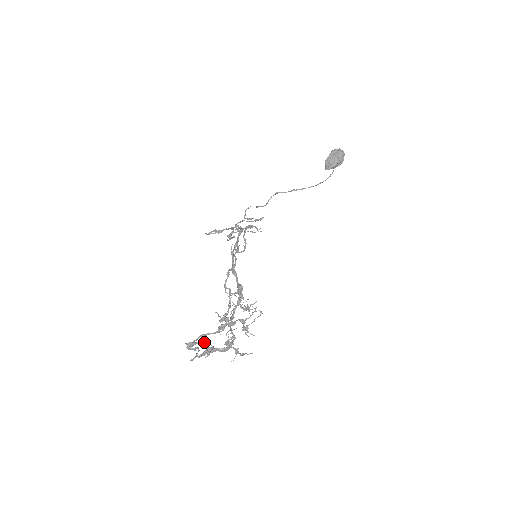
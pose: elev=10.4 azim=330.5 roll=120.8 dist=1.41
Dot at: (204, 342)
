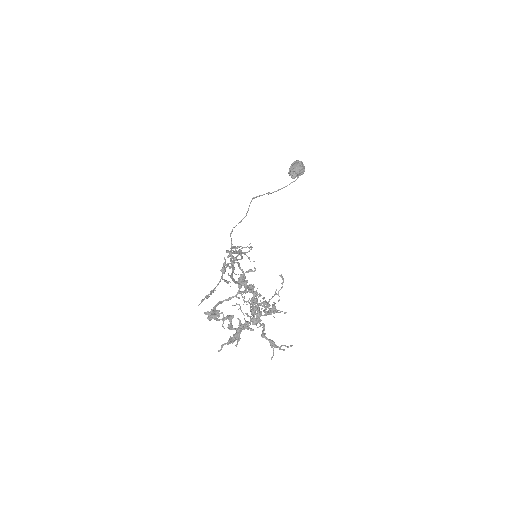
Dot at: (227, 316)
